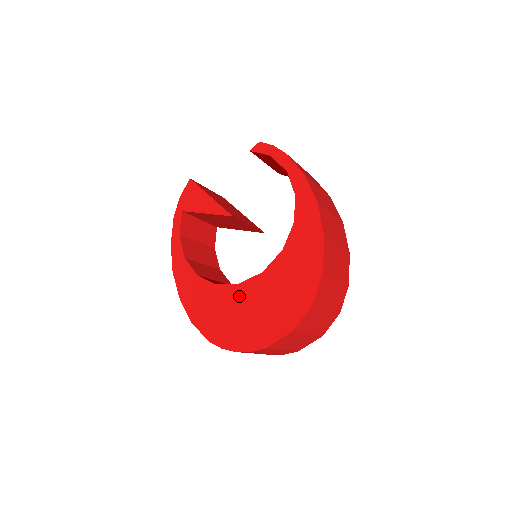
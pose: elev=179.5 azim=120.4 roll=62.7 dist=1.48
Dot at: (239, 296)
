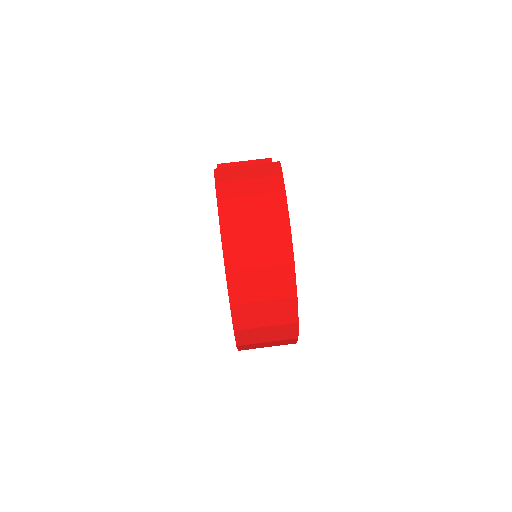
Dot at: occluded
